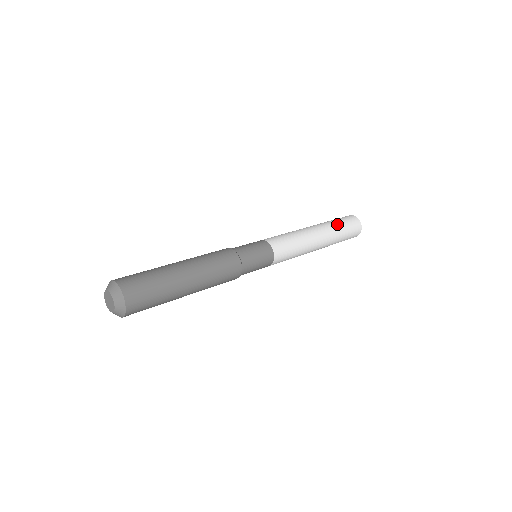
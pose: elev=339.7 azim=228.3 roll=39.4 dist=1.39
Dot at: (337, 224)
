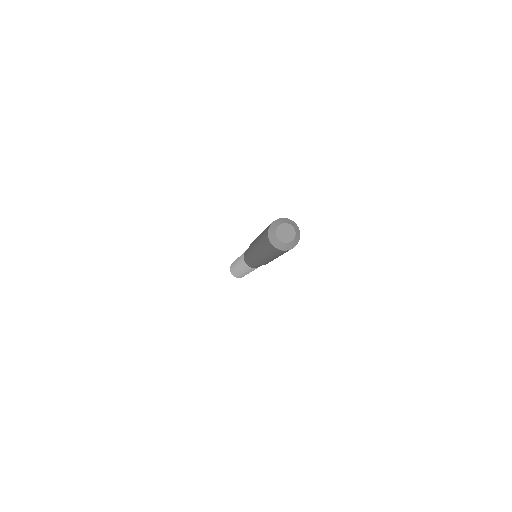
Dot at: occluded
